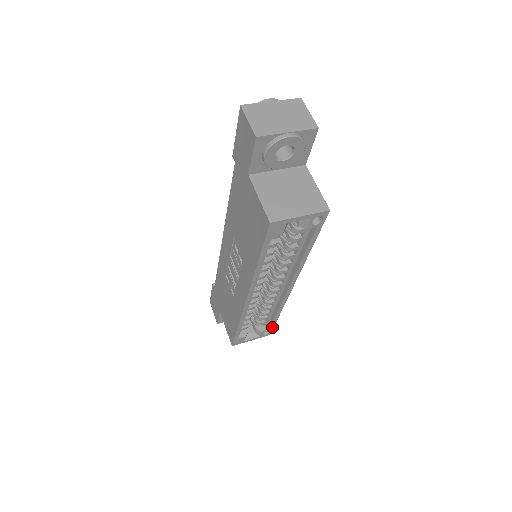
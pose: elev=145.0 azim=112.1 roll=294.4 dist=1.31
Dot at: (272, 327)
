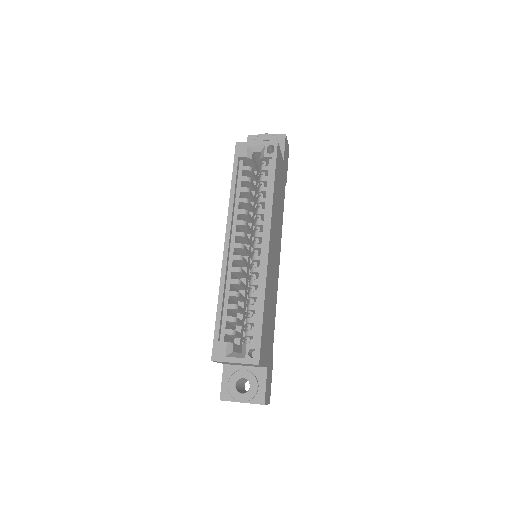
Dot at: (259, 339)
